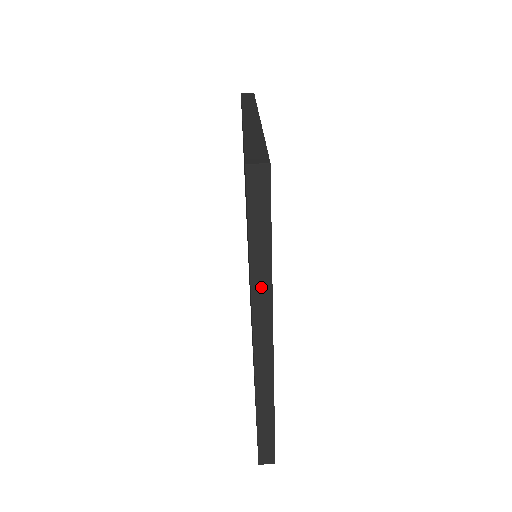
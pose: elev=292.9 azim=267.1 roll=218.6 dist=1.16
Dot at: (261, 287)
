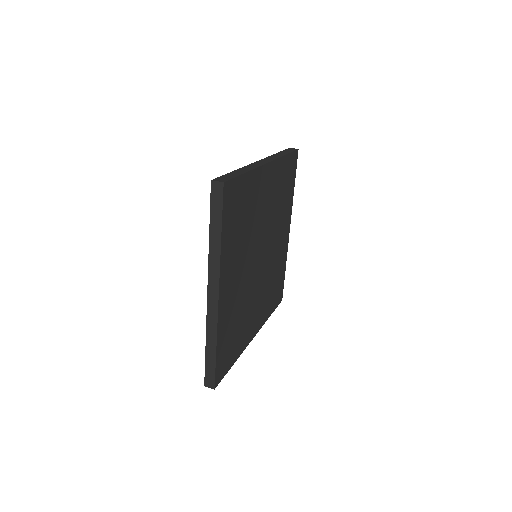
Dot at: (214, 256)
